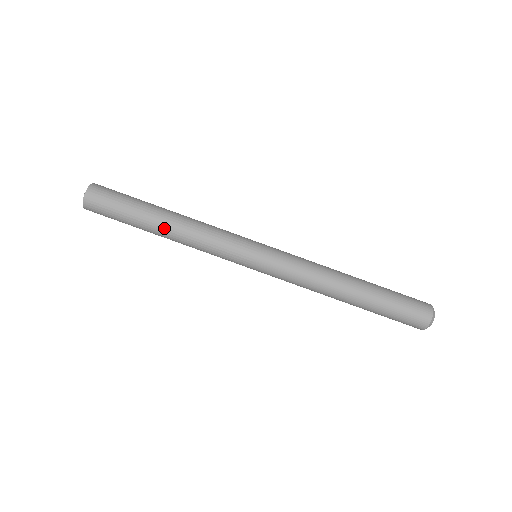
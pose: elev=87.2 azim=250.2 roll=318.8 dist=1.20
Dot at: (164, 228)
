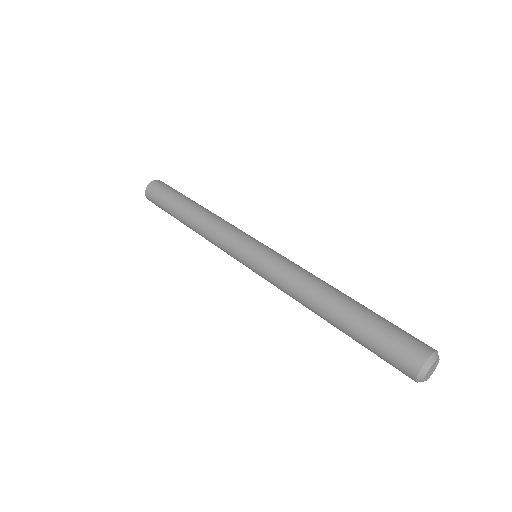
Dot at: (193, 210)
